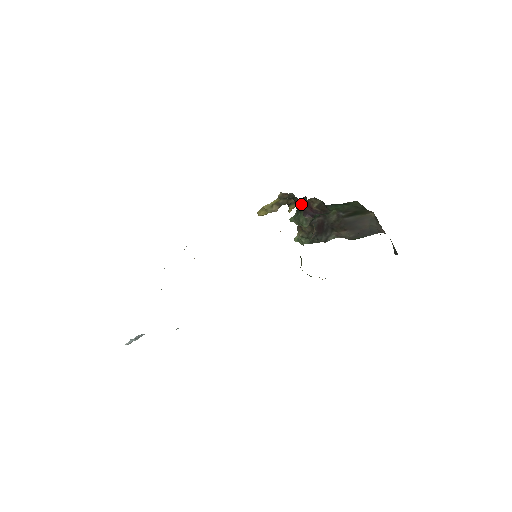
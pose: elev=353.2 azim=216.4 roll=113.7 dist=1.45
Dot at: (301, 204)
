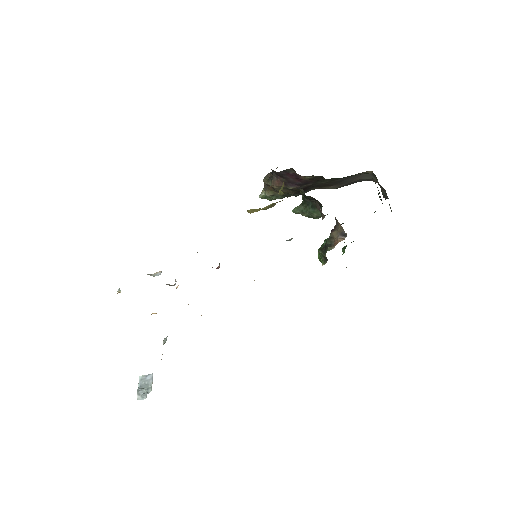
Dot at: occluded
